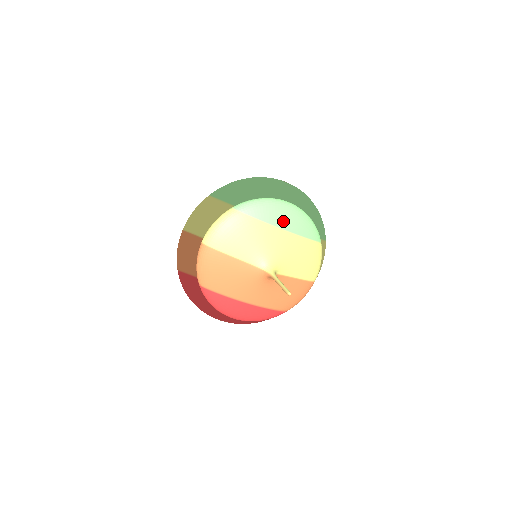
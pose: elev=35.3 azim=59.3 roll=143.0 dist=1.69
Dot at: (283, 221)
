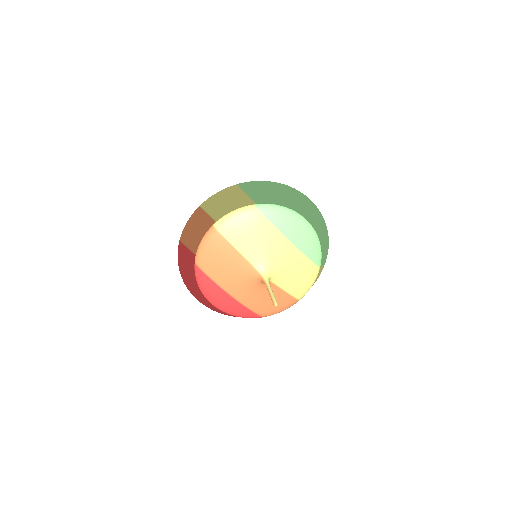
Dot at: (295, 235)
